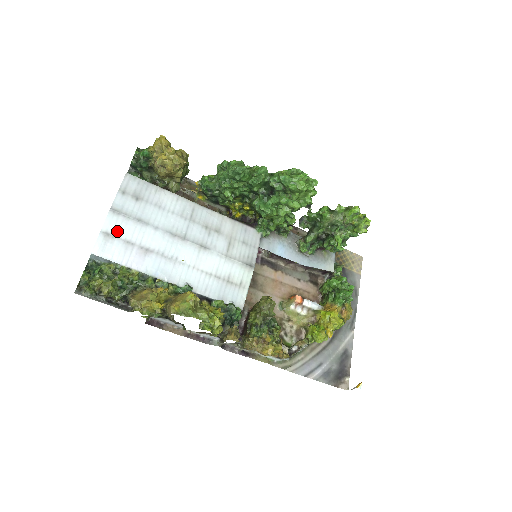
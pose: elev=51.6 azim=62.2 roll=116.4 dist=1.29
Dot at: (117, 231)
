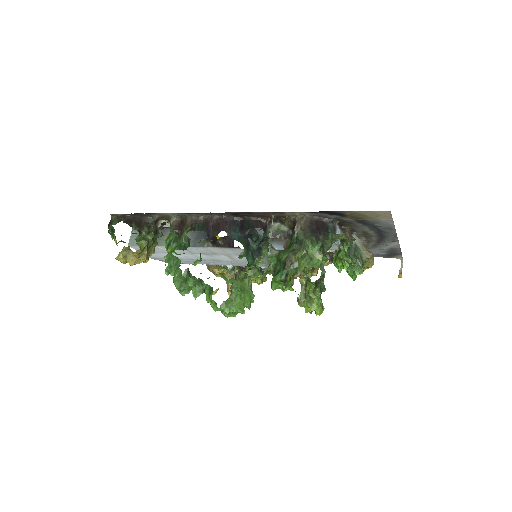
Dot at: occluded
